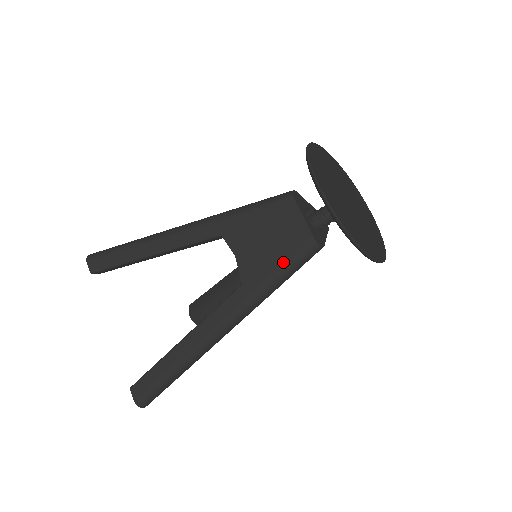
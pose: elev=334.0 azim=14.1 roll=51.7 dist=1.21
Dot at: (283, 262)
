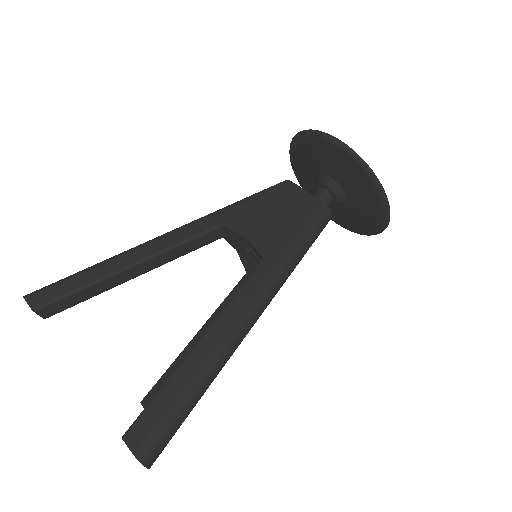
Dot at: (302, 228)
